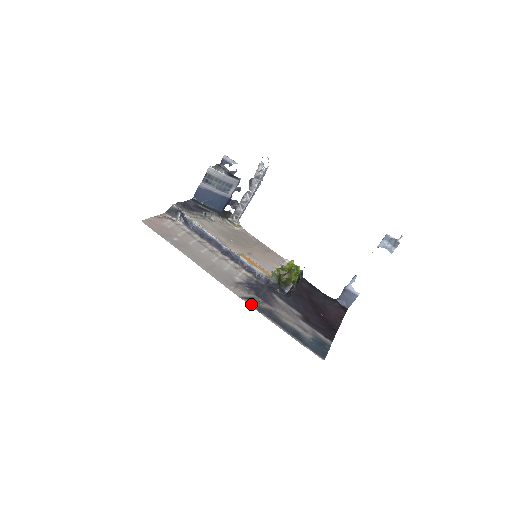
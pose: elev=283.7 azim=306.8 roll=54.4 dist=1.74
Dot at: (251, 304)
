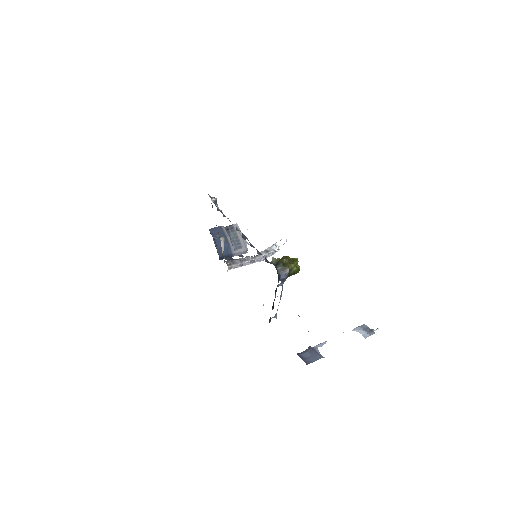
Dot at: occluded
